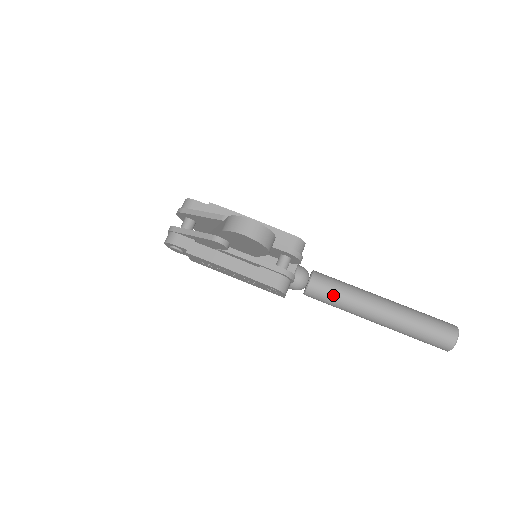
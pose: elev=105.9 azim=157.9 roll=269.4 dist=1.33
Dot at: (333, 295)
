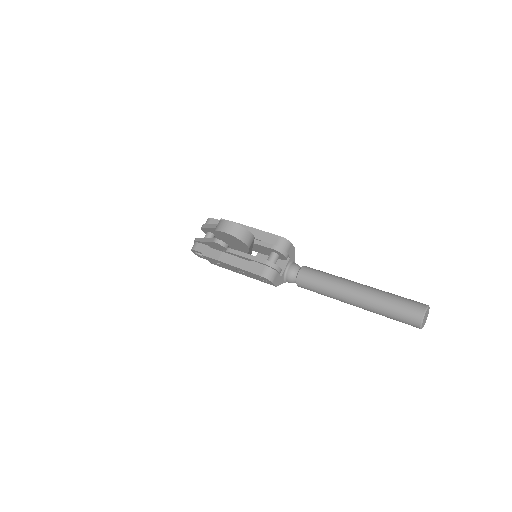
Dot at: (316, 283)
